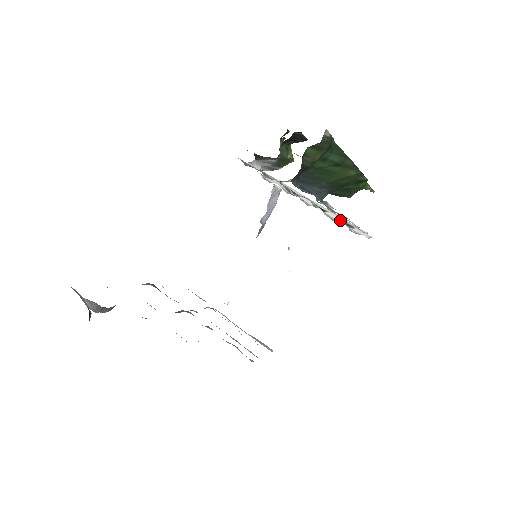
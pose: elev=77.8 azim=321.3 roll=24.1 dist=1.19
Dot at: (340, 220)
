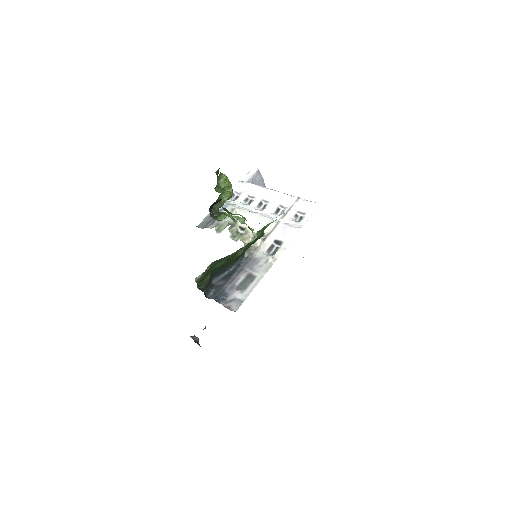
Dot at: (267, 250)
